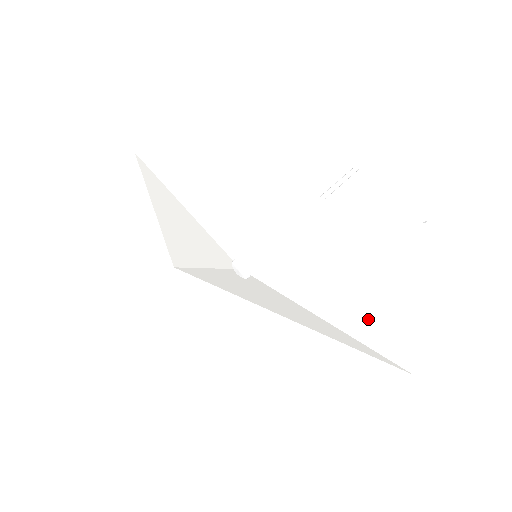
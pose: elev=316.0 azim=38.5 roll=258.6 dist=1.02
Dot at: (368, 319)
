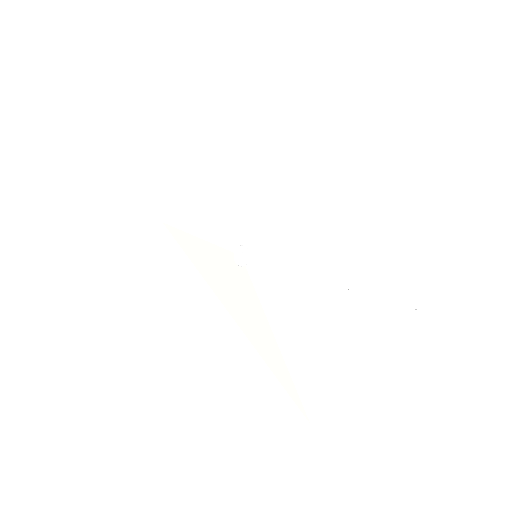
Dot at: (312, 357)
